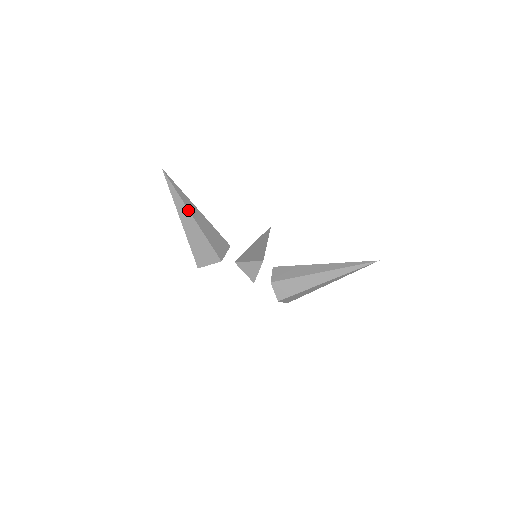
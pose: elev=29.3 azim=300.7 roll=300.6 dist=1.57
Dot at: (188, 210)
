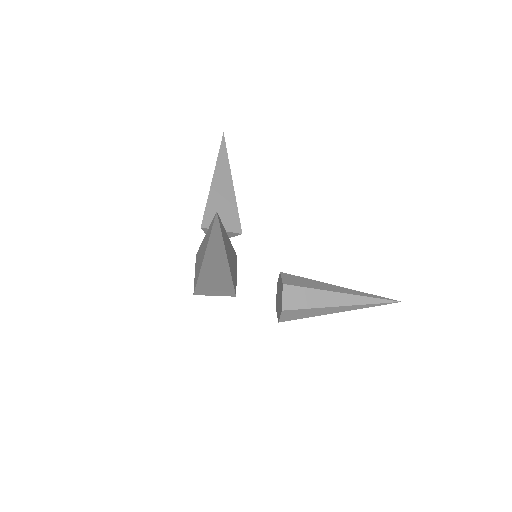
Dot at: (226, 256)
